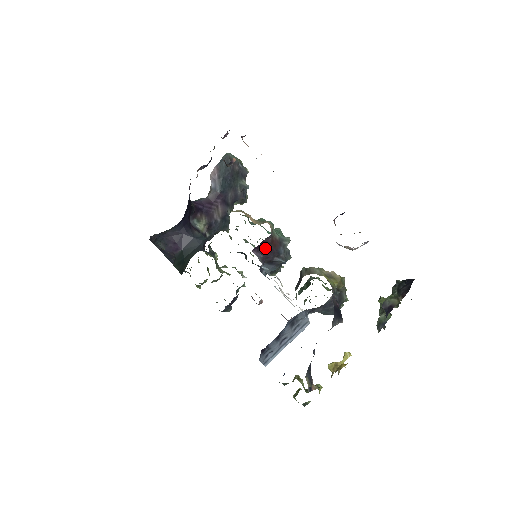
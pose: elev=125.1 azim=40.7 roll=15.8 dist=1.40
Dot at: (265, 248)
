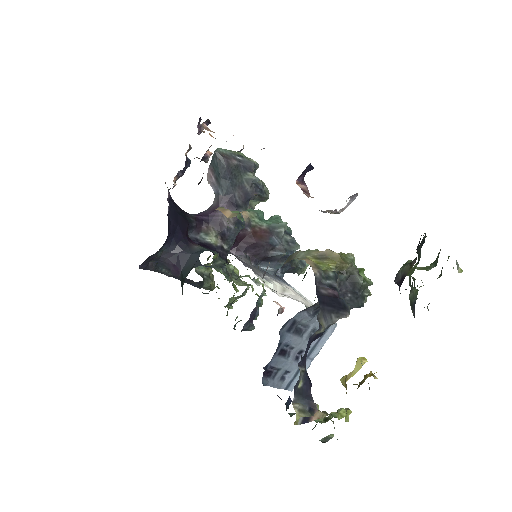
Dot at: (247, 243)
